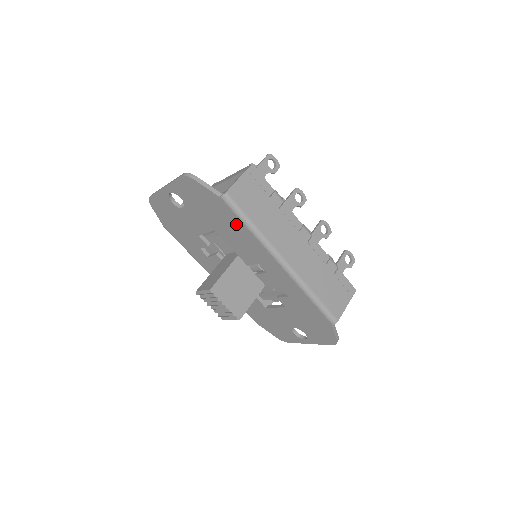
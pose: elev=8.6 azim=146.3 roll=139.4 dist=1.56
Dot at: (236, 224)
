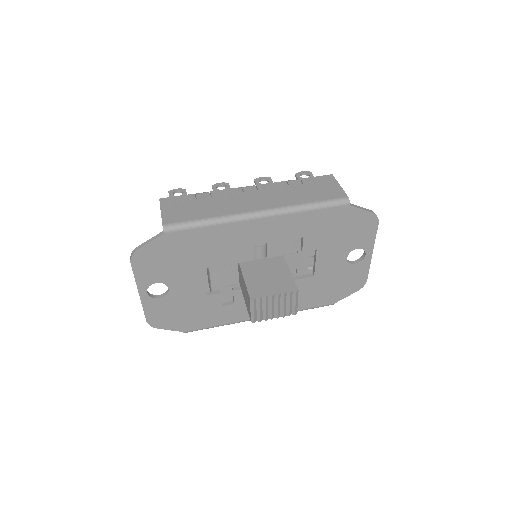
Dot at: (199, 237)
